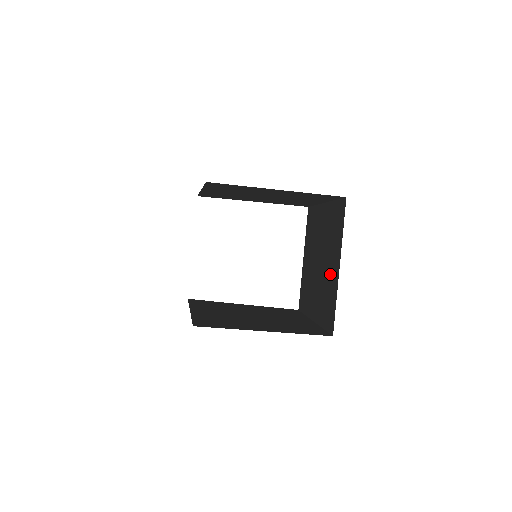
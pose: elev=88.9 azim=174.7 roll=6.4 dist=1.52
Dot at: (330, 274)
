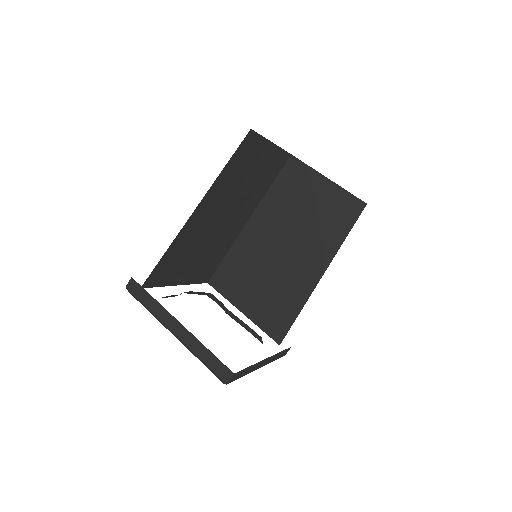
Dot at: (318, 205)
